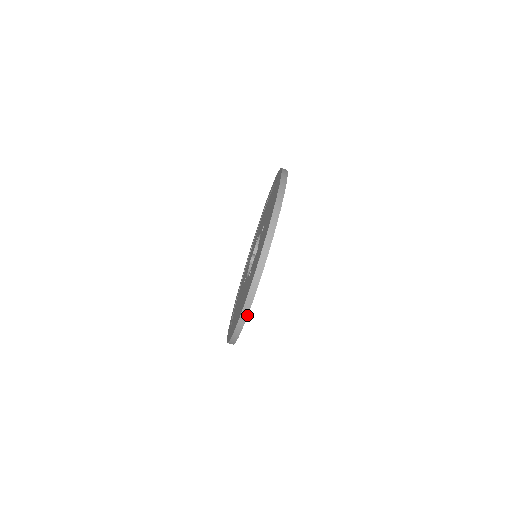
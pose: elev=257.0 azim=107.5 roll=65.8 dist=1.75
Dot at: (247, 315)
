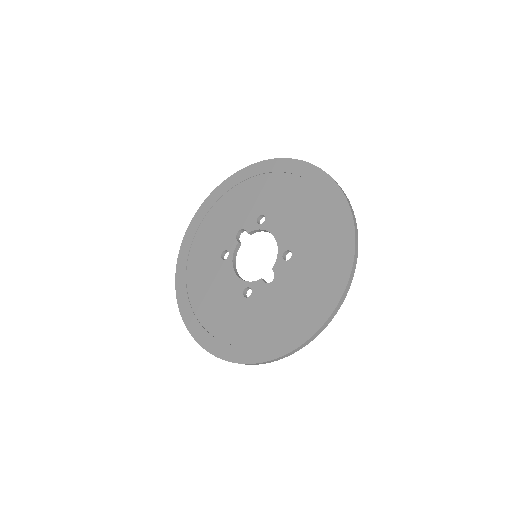
Dot at: occluded
